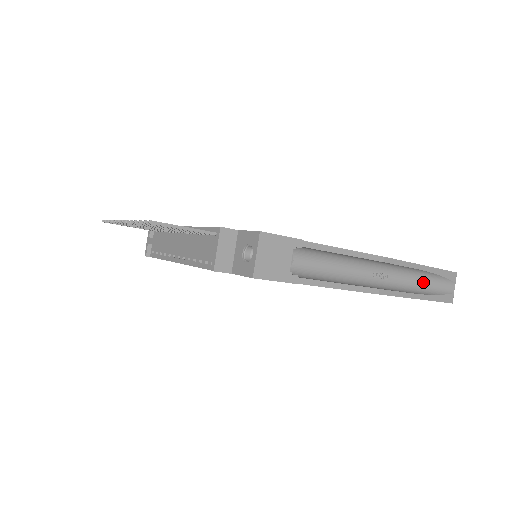
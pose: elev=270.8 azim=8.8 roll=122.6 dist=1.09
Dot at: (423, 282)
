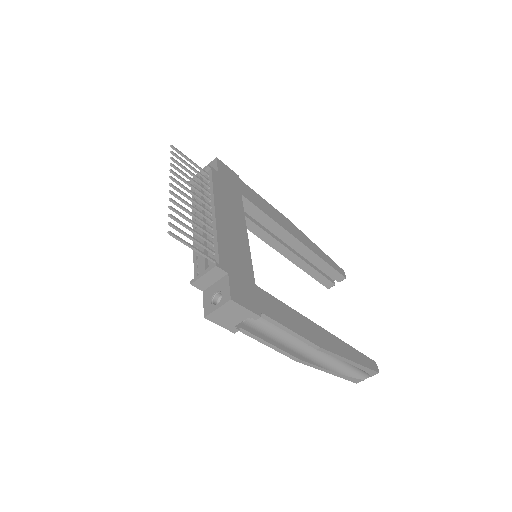
Dot at: (346, 364)
